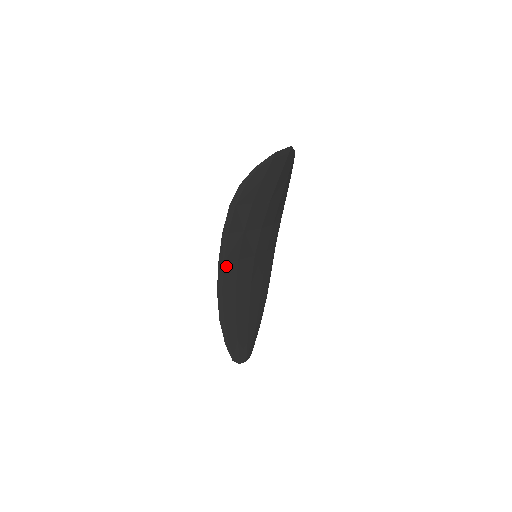
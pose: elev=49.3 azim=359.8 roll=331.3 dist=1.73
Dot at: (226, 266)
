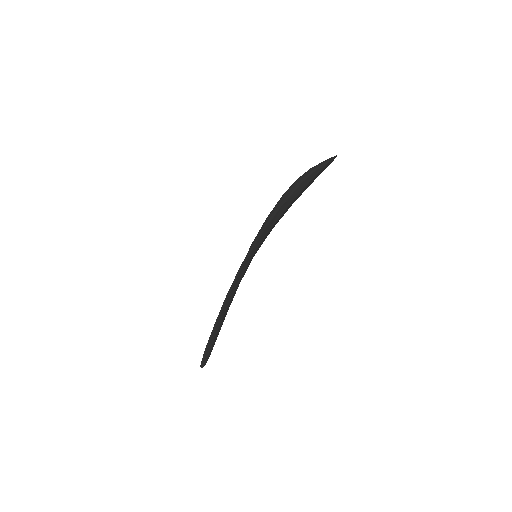
Dot at: (243, 267)
